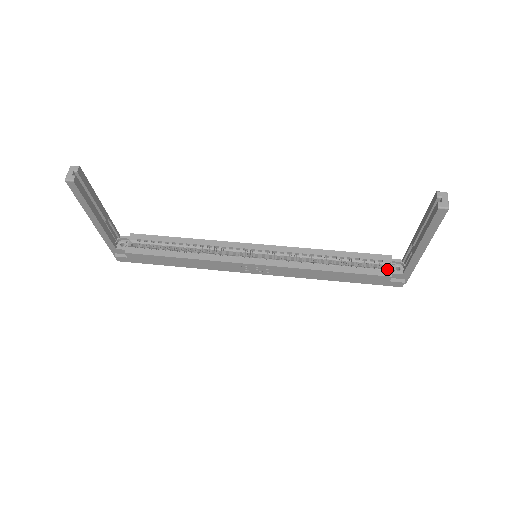
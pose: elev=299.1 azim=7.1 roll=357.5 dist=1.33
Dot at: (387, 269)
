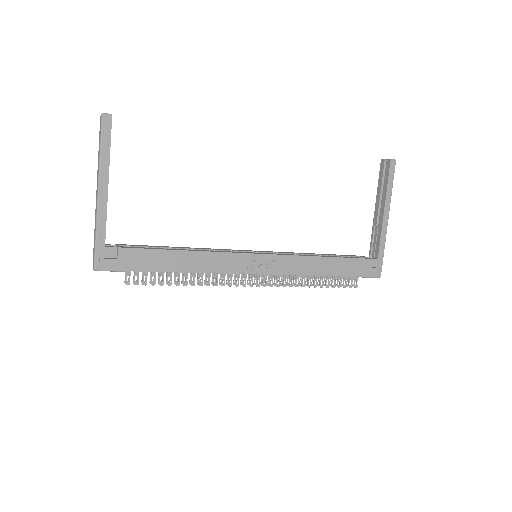
Dot at: (365, 257)
